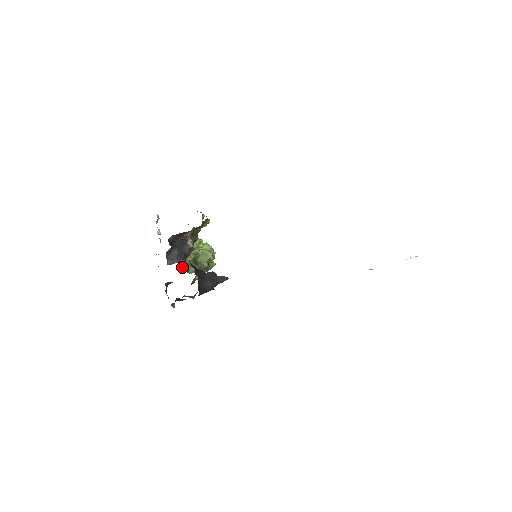
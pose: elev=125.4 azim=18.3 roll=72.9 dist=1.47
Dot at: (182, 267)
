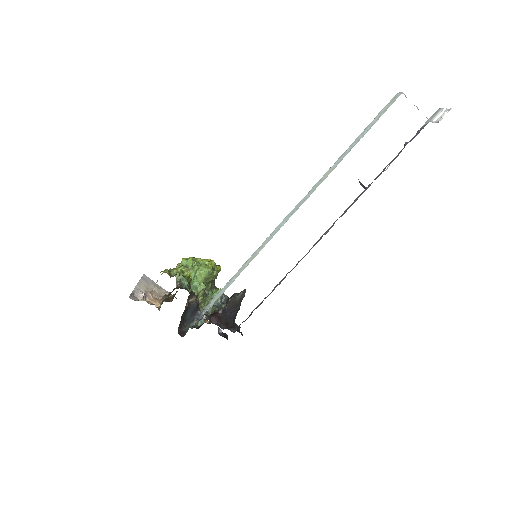
Dot at: occluded
